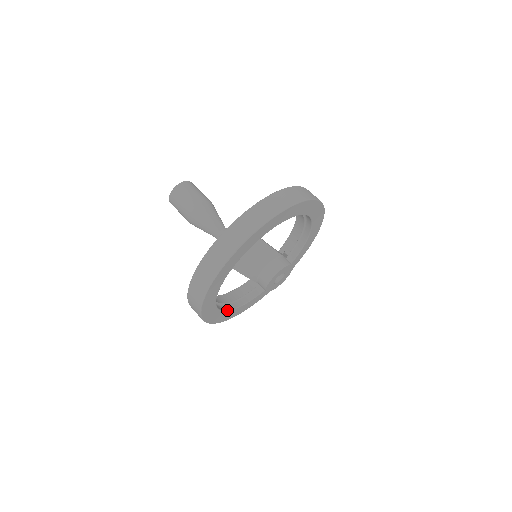
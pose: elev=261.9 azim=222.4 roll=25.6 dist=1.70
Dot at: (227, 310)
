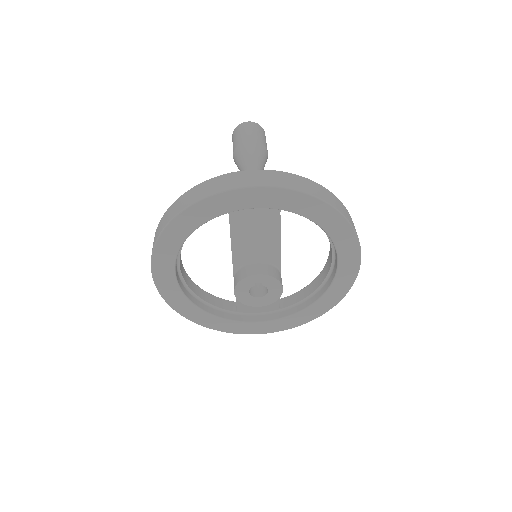
Dot at: (179, 284)
